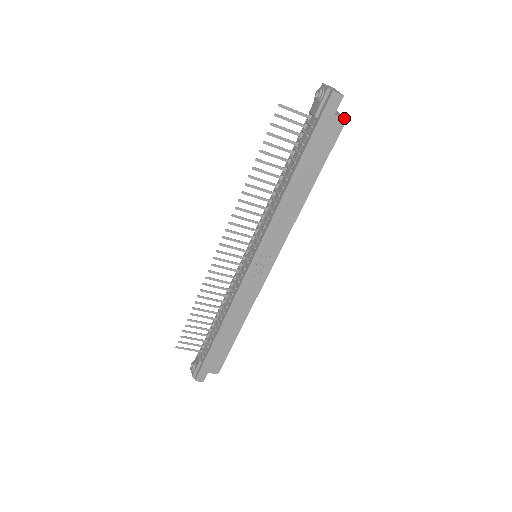
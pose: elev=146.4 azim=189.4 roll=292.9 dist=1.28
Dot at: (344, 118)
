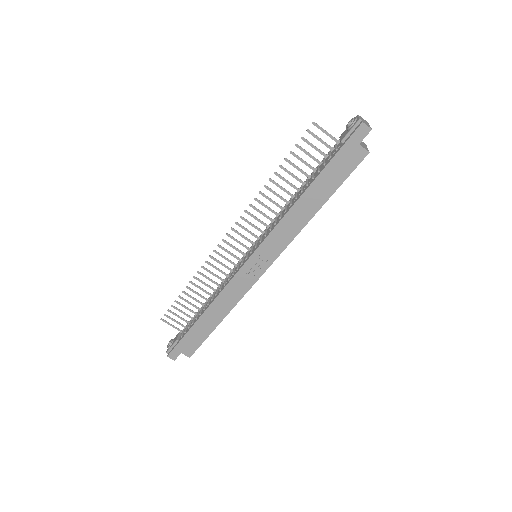
Dot at: (367, 150)
